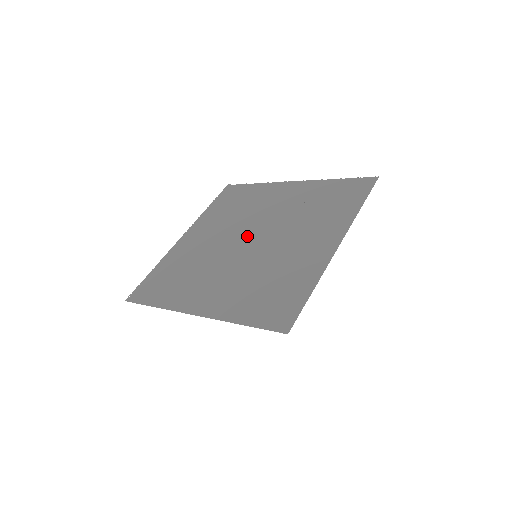
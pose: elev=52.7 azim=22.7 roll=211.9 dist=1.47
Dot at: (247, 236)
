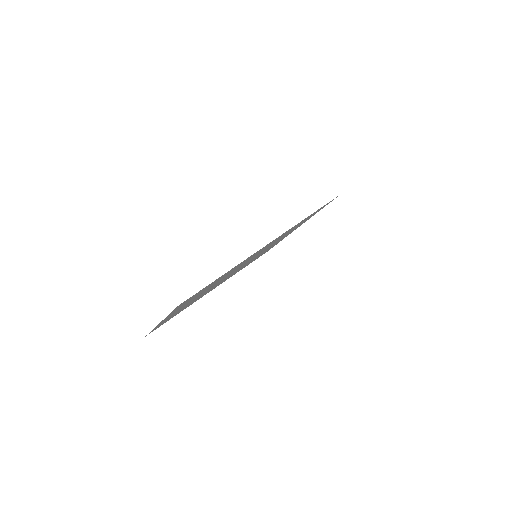
Dot at: occluded
